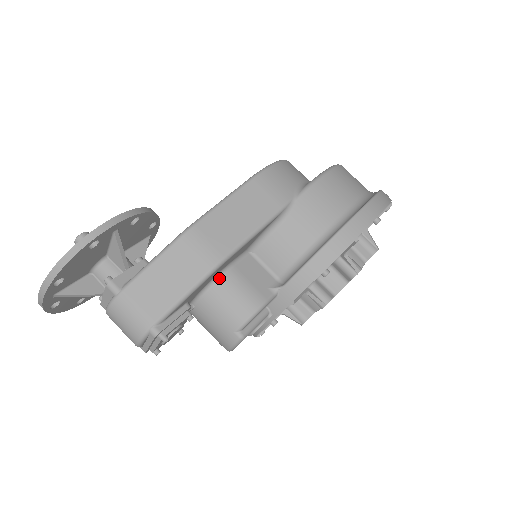
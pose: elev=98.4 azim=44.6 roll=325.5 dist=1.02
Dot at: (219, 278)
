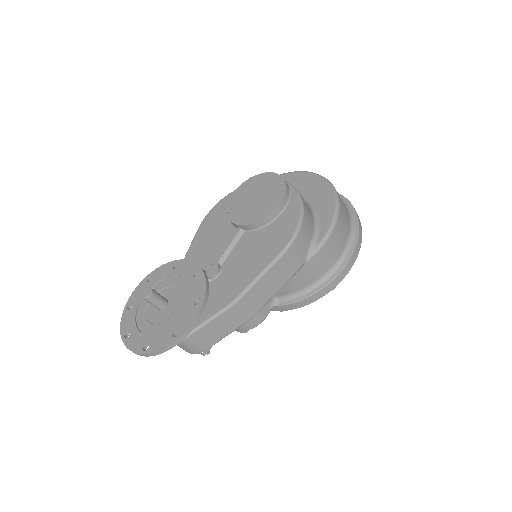
Dot at: occluded
